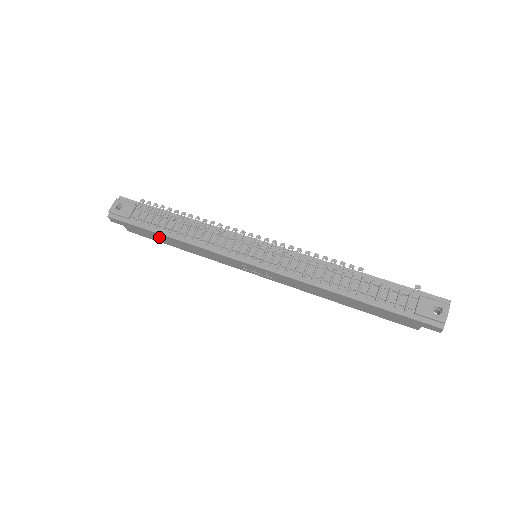
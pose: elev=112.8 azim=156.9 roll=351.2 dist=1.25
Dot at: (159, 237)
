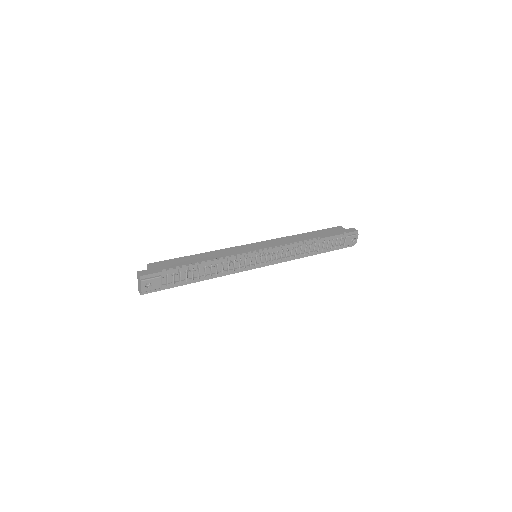
Dot at: occluded
